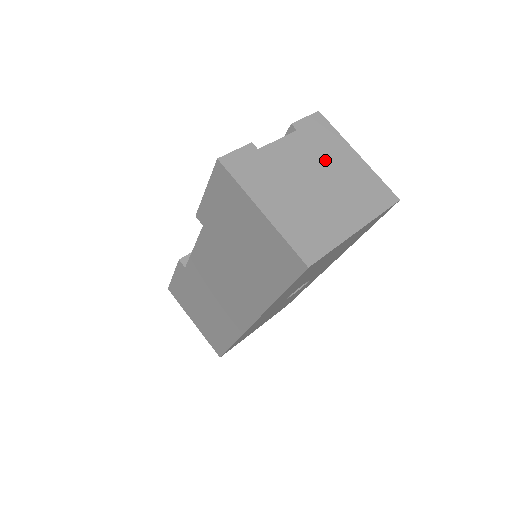
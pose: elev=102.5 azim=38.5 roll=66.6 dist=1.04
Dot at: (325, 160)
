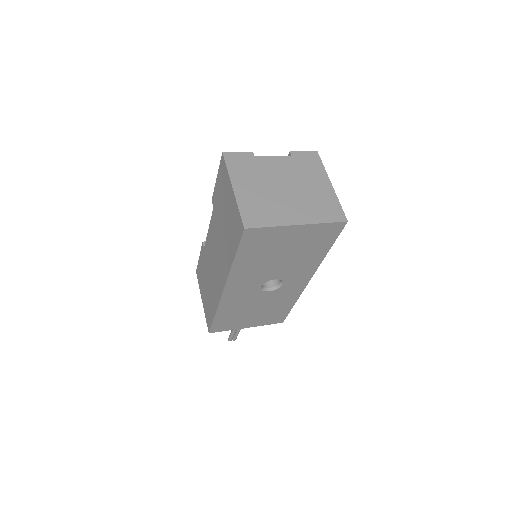
Dot at: (301, 178)
